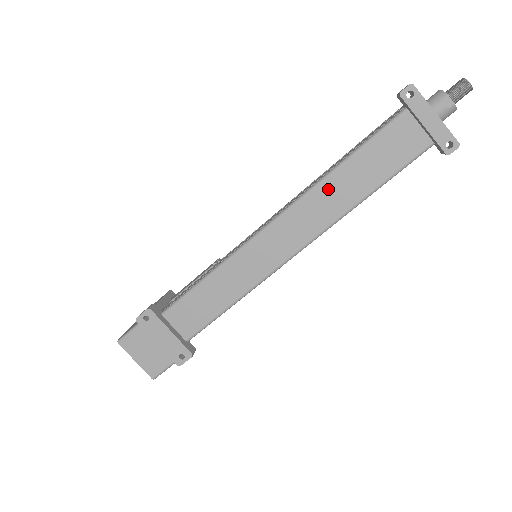
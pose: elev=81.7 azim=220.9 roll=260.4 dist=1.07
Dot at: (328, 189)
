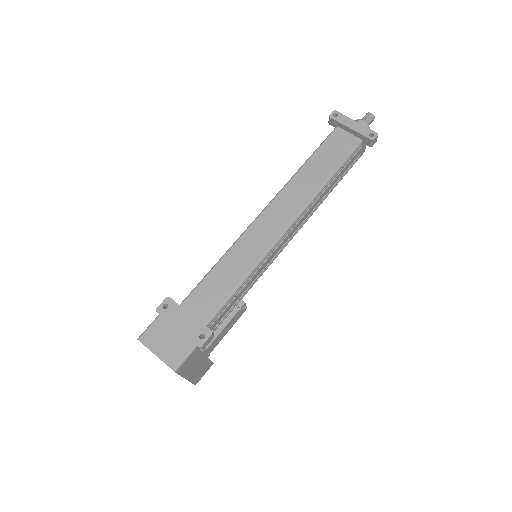
Dot at: (300, 180)
